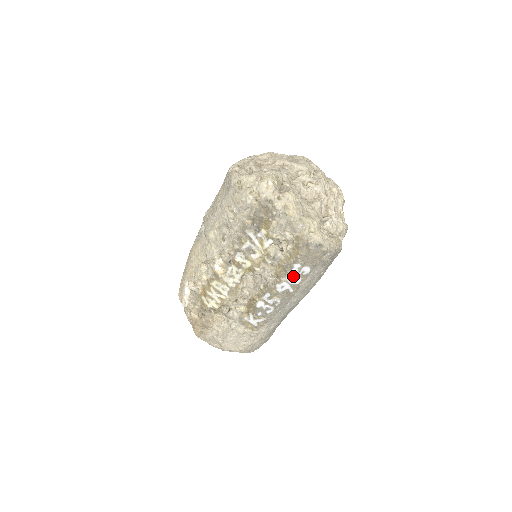
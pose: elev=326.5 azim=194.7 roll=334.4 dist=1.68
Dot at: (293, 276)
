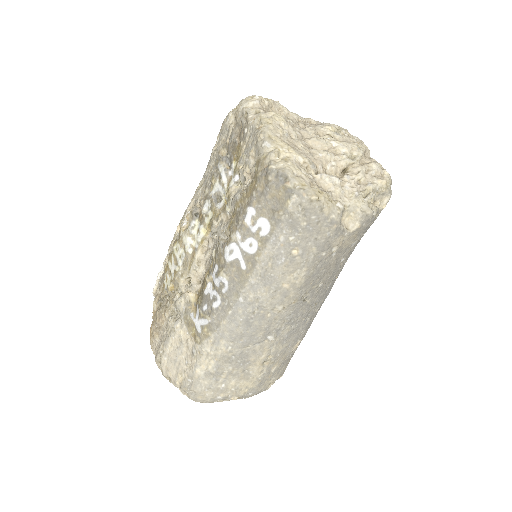
Dot at: (245, 232)
